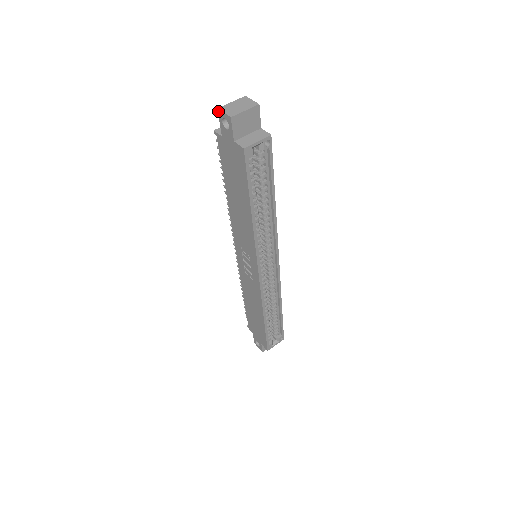
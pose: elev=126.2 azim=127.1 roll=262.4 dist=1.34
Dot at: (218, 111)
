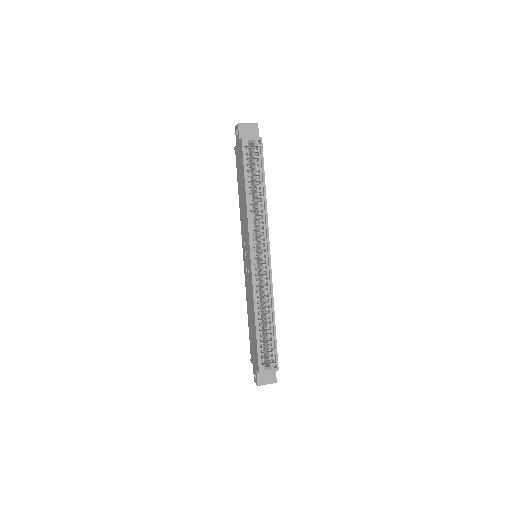
Dot at: (235, 128)
